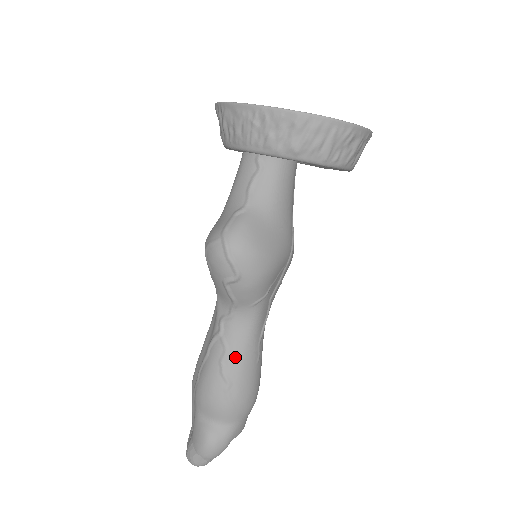
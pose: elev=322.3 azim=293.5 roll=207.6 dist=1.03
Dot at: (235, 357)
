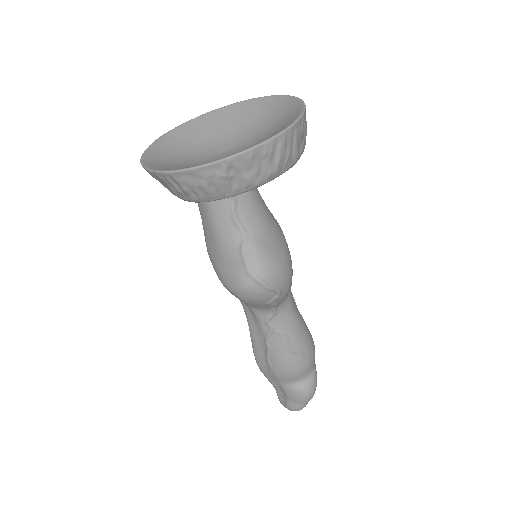
Dot at: (293, 334)
